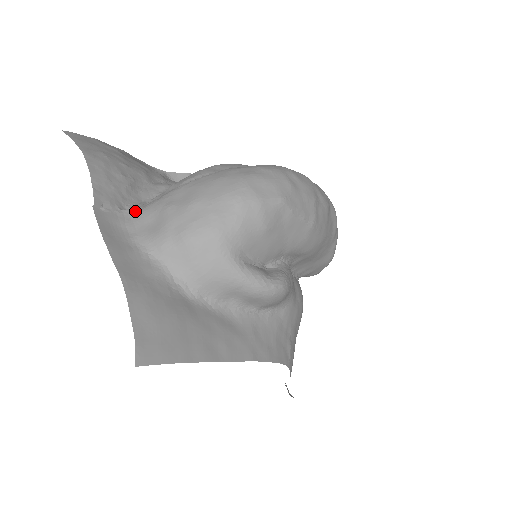
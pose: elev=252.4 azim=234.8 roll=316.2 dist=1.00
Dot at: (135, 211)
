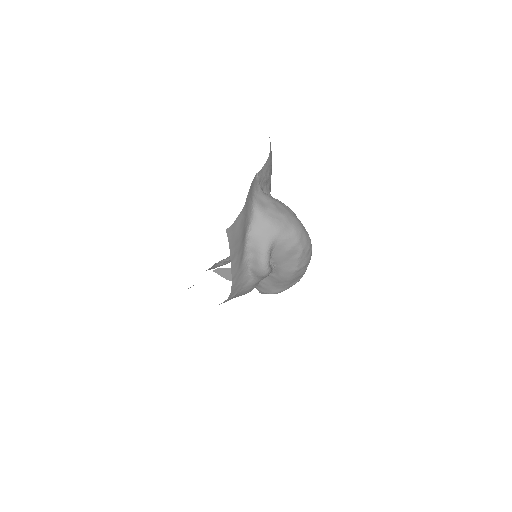
Dot at: (261, 191)
